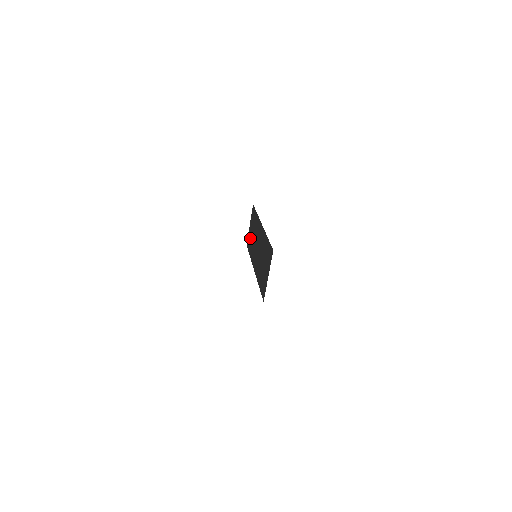
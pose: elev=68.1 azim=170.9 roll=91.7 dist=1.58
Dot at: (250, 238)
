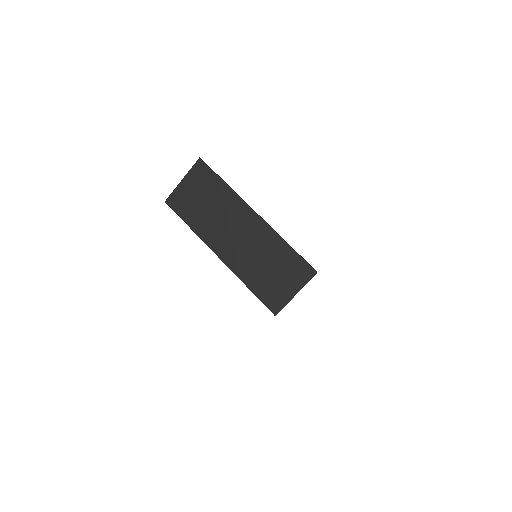
Dot at: (190, 203)
